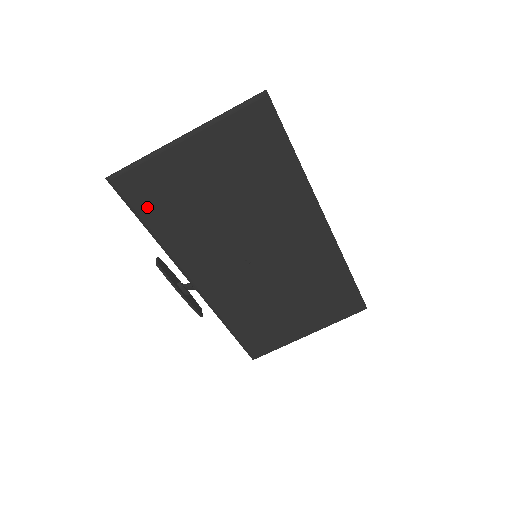
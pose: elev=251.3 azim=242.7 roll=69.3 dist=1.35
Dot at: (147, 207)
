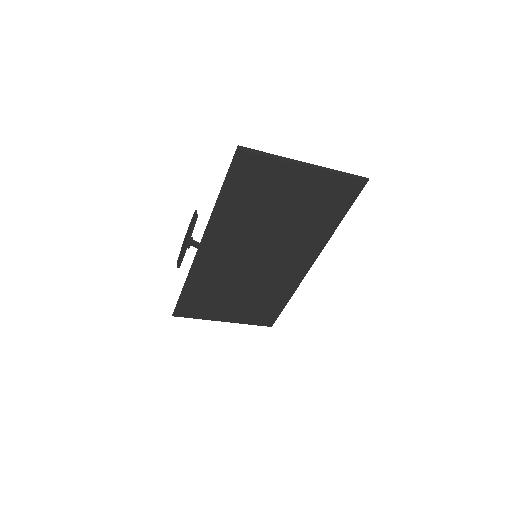
Dot at: (238, 182)
